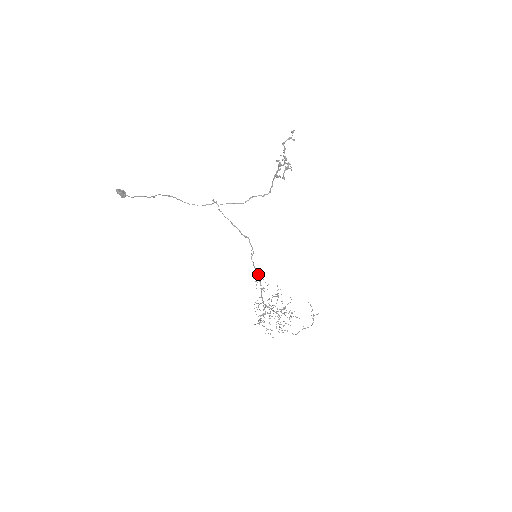
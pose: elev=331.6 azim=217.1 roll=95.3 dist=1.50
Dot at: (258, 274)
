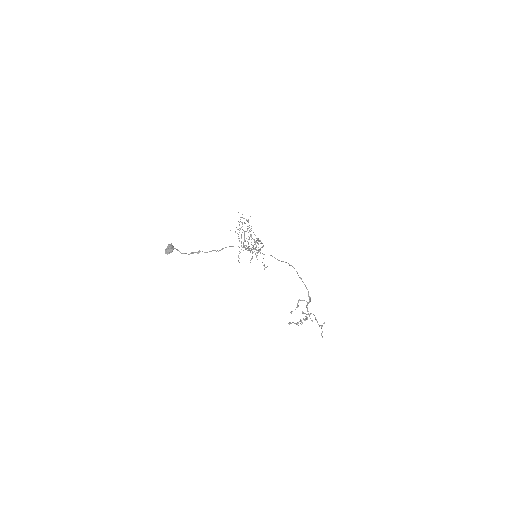
Dot at: occluded
